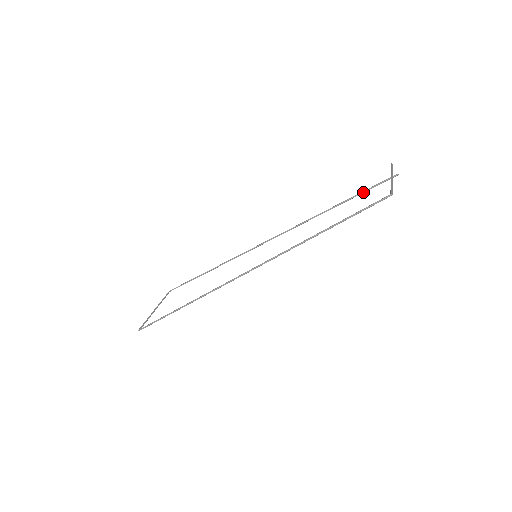
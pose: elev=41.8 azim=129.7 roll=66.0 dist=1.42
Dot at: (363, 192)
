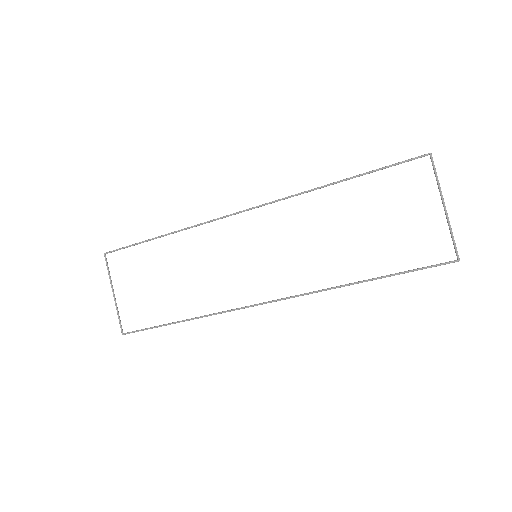
Dot at: occluded
